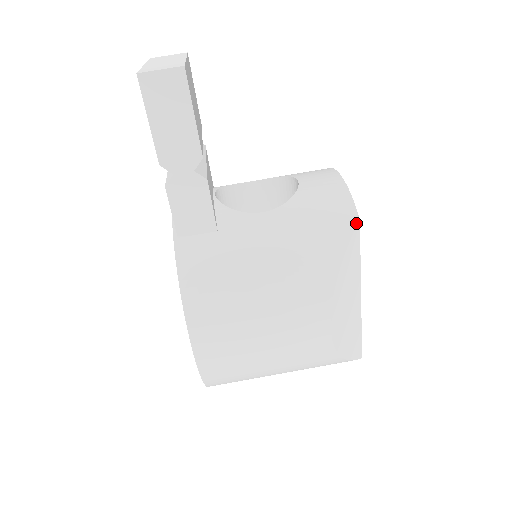
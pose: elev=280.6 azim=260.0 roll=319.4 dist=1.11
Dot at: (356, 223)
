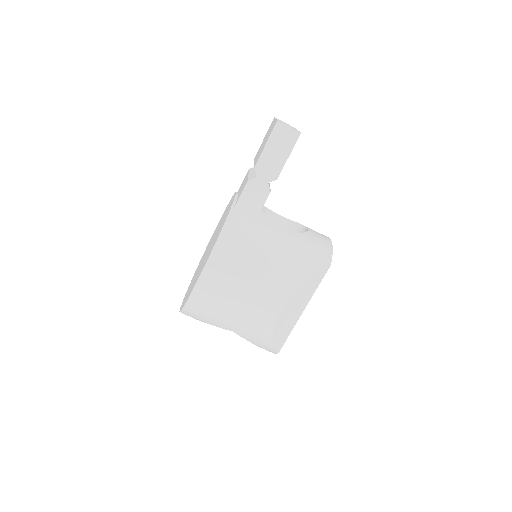
Dot at: (328, 266)
